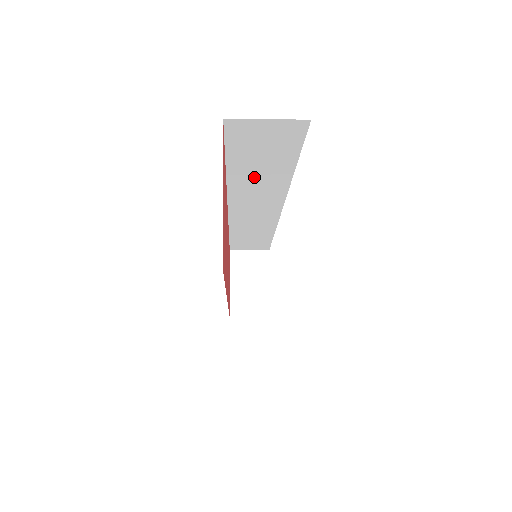
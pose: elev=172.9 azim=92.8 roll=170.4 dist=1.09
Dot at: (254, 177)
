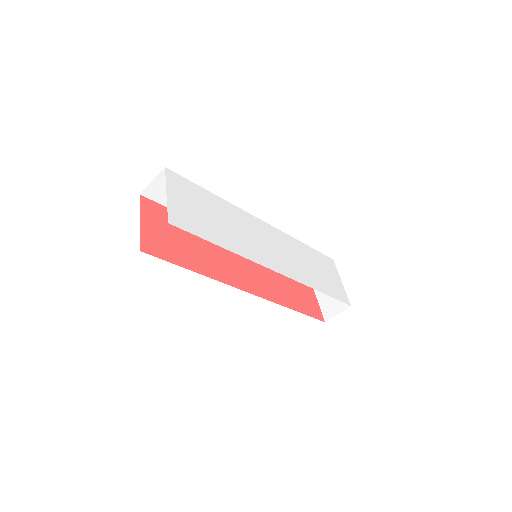
Dot at: occluded
